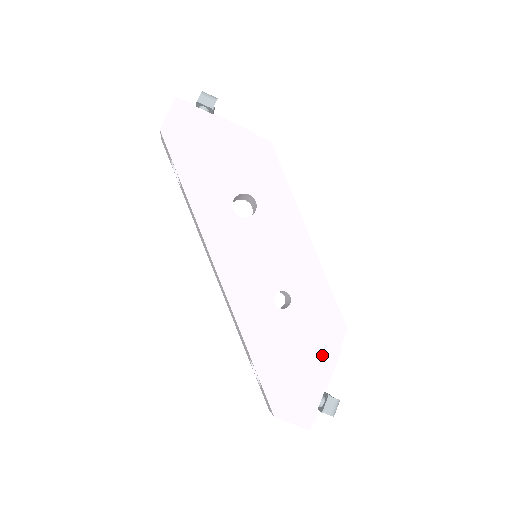
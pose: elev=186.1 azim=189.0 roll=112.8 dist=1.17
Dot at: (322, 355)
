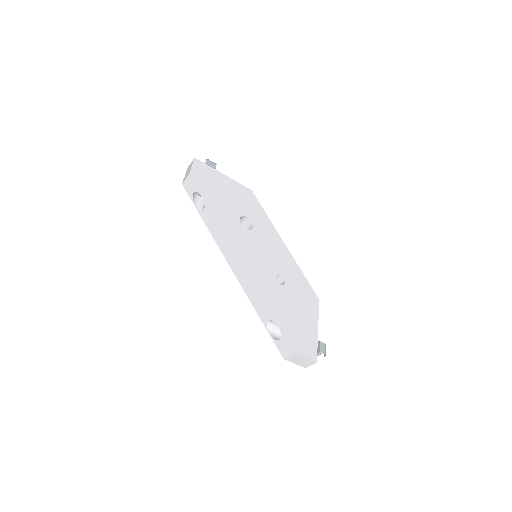
Dot at: (310, 314)
